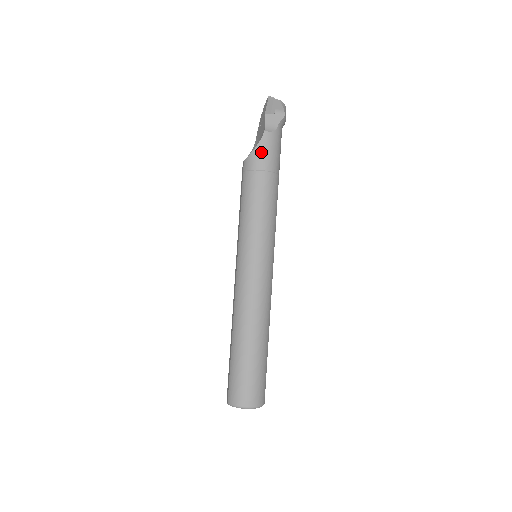
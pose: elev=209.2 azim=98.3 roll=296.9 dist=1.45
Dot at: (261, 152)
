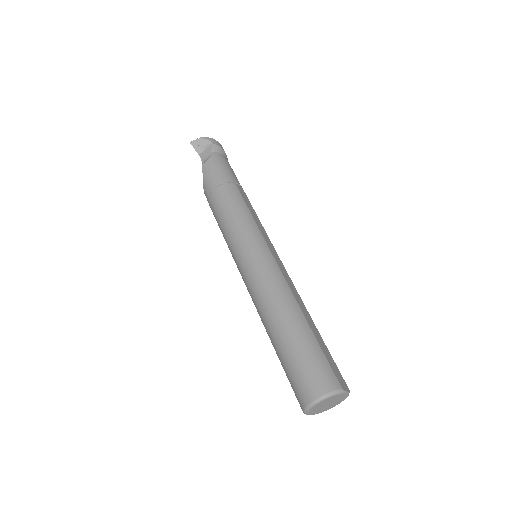
Dot at: (207, 179)
